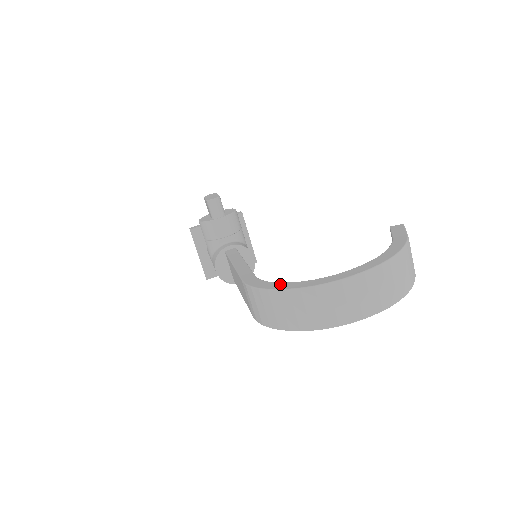
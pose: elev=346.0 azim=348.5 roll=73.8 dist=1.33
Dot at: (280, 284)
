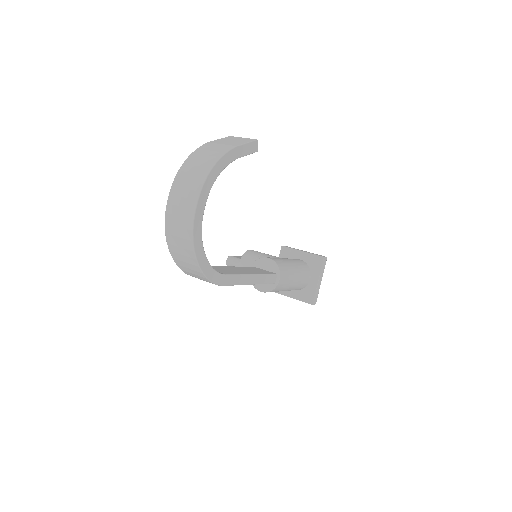
Dot at: occluded
